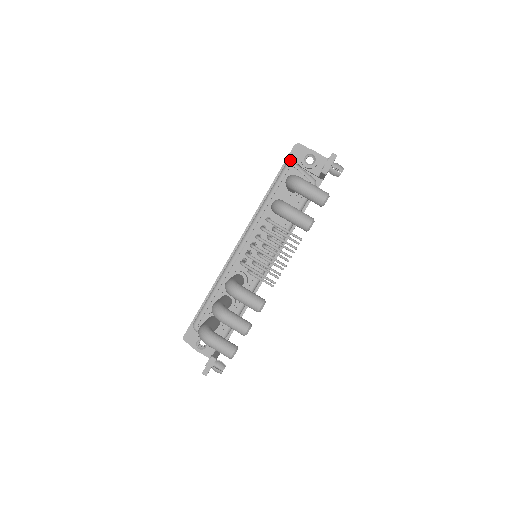
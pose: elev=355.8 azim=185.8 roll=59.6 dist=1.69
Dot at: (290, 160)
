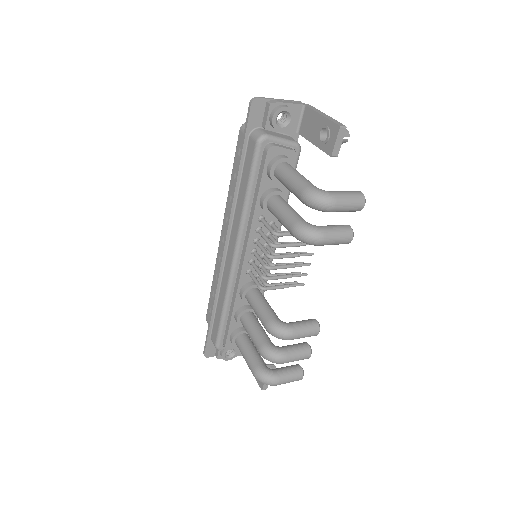
Dot at: (252, 126)
